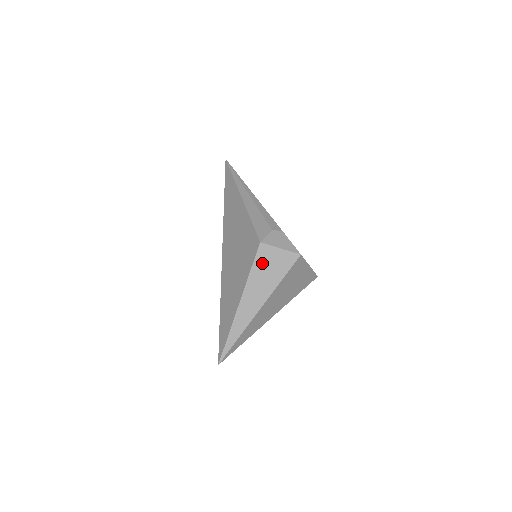
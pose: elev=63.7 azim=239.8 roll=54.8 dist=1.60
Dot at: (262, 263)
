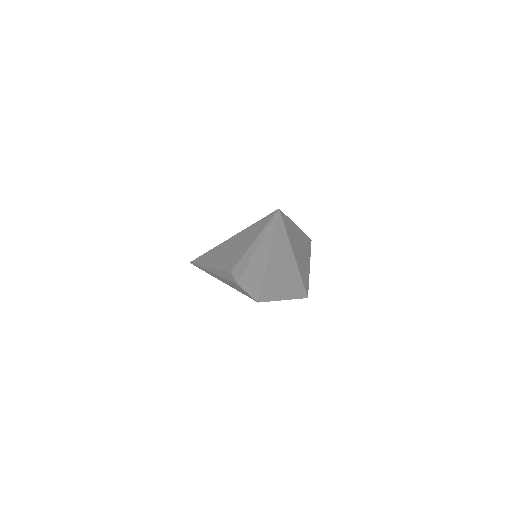
Dot at: occluded
